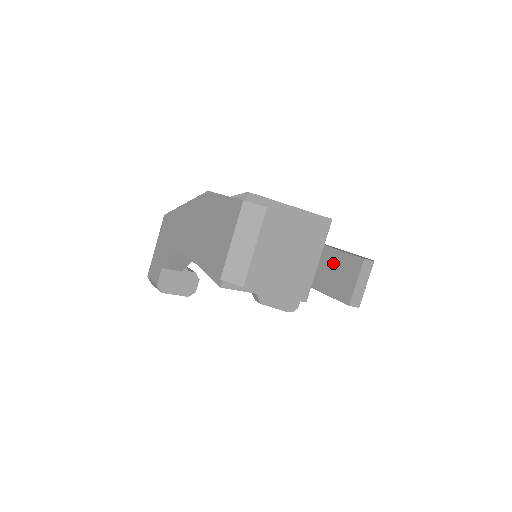
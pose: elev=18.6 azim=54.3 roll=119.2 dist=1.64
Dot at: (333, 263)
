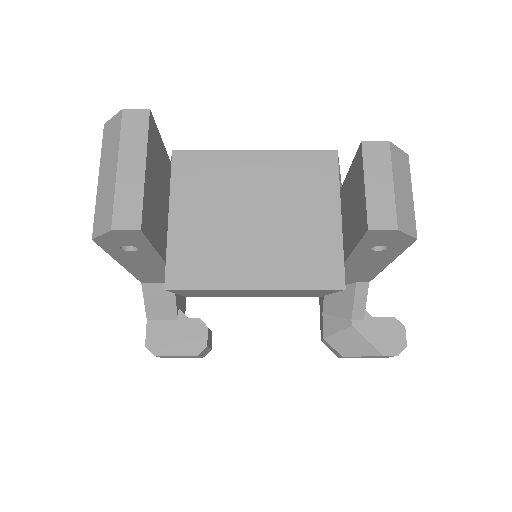
Dot at: (347, 198)
